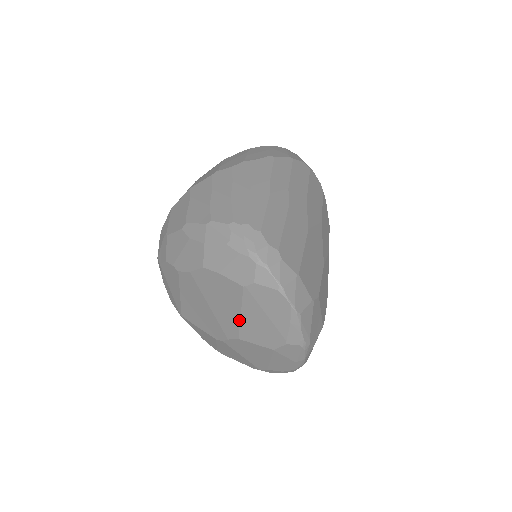
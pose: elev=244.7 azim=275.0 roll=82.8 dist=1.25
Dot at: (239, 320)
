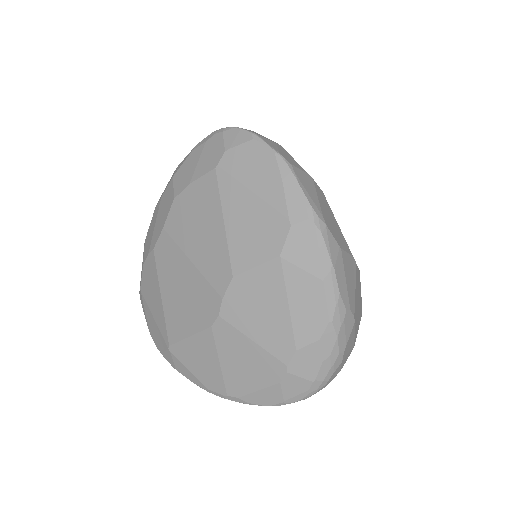
Dot at: (225, 236)
